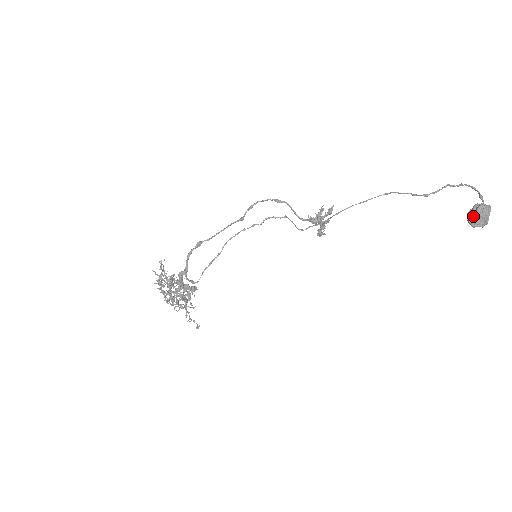
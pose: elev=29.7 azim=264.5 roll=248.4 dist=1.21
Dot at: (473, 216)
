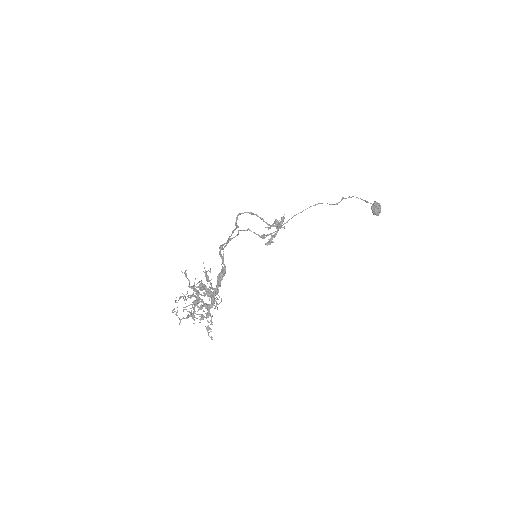
Dot at: (376, 208)
